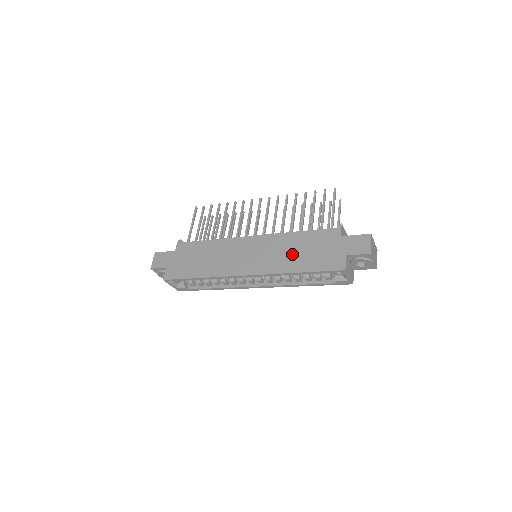
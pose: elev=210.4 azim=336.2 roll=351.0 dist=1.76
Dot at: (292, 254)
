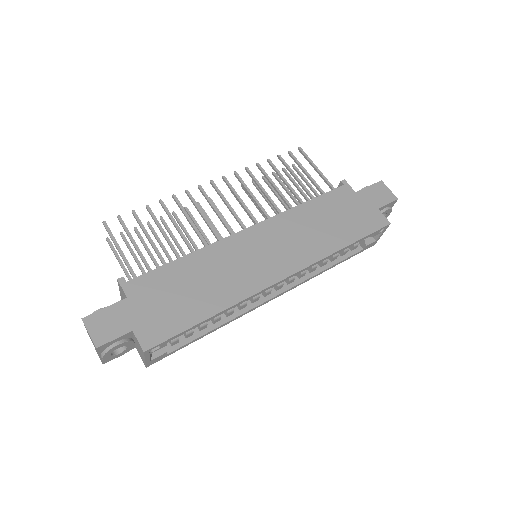
Dot at: (321, 229)
